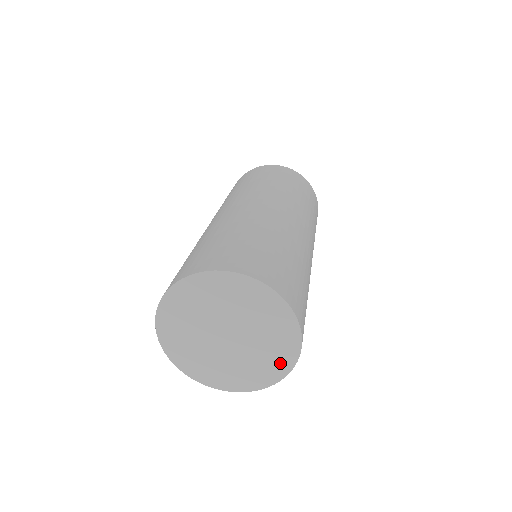
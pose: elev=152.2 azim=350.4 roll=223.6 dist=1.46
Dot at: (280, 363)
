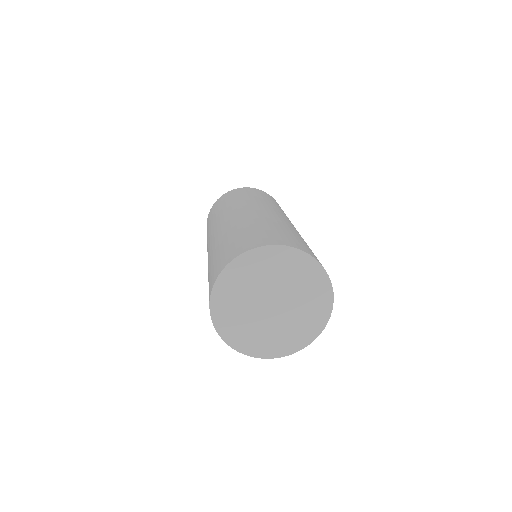
Dot at: (320, 313)
